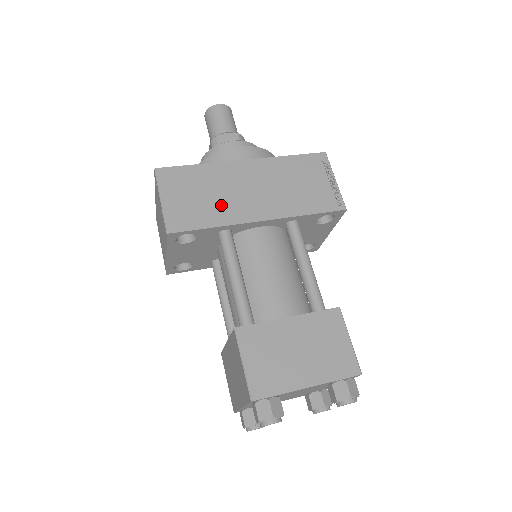
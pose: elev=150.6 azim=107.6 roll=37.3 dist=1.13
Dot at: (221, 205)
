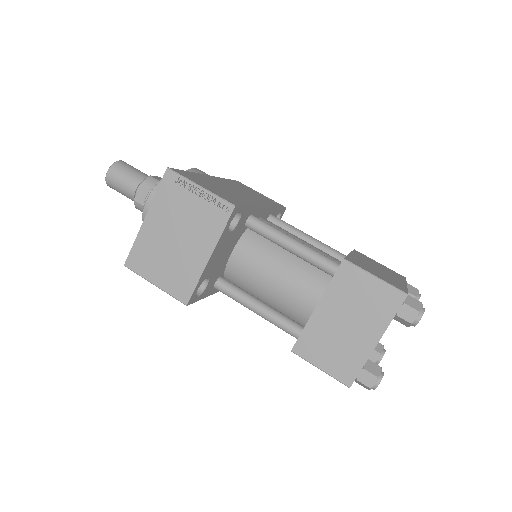
Dot at: (236, 195)
